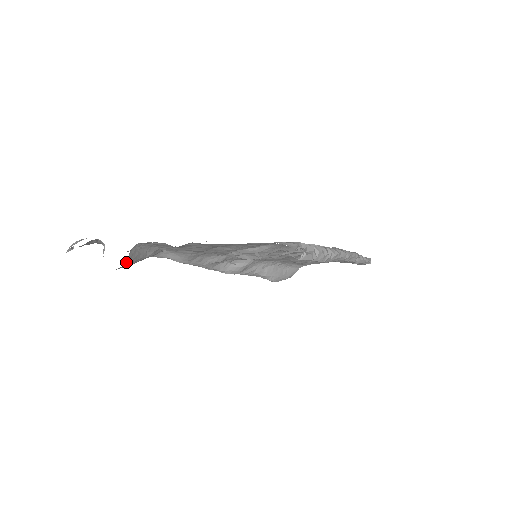
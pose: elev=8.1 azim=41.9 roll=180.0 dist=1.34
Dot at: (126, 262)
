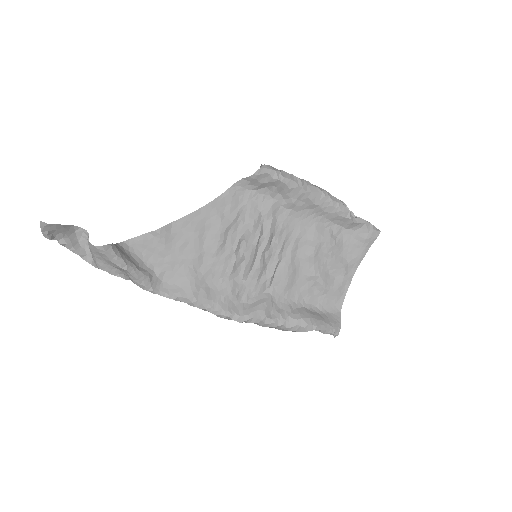
Dot at: (111, 245)
